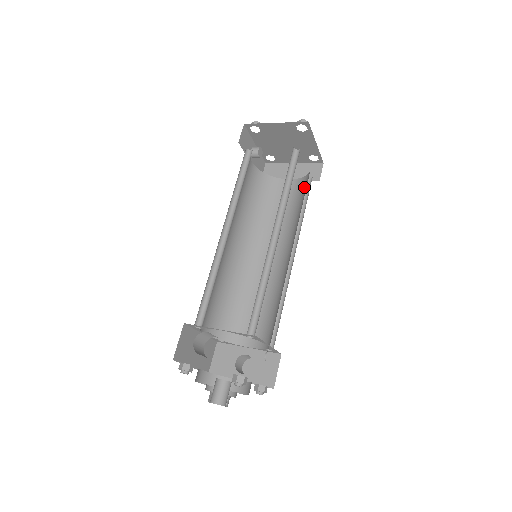
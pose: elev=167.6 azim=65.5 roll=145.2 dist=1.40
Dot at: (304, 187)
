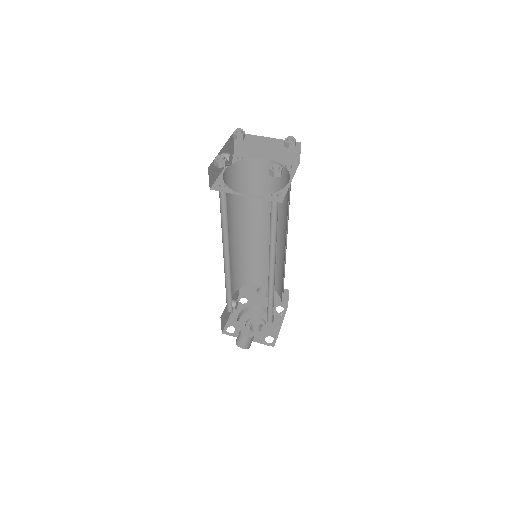
Dot at: (285, 182)
